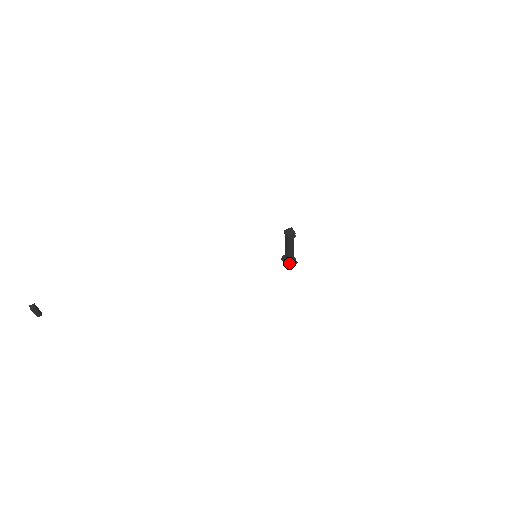
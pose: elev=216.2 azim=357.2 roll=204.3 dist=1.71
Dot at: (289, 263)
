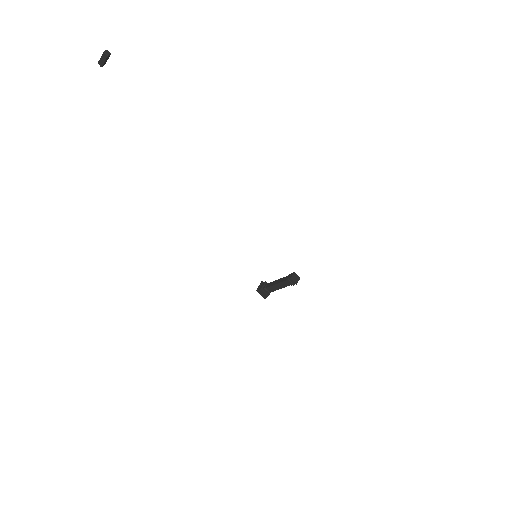
Dot at: (262, 291)
